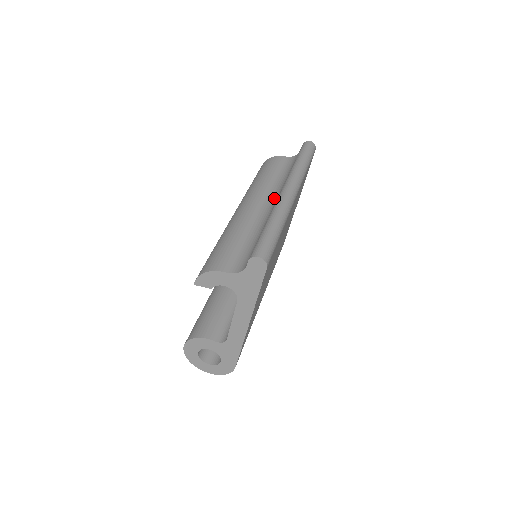
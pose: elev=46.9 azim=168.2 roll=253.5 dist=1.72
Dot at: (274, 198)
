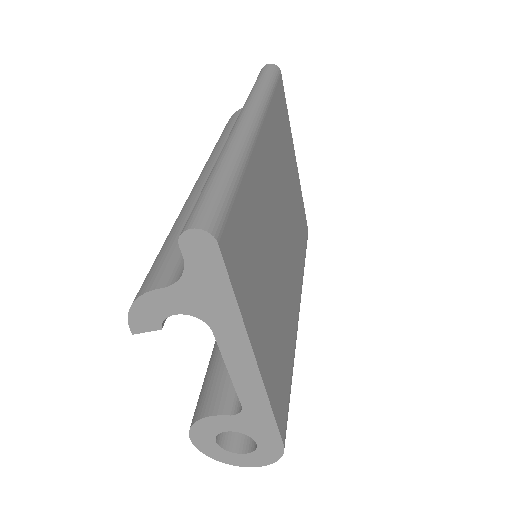
Dot at: occluded
